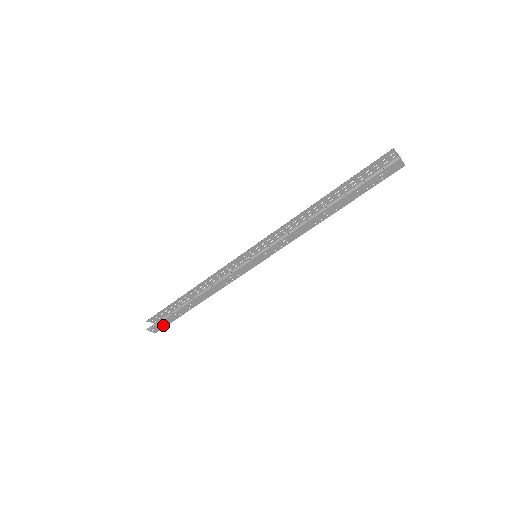
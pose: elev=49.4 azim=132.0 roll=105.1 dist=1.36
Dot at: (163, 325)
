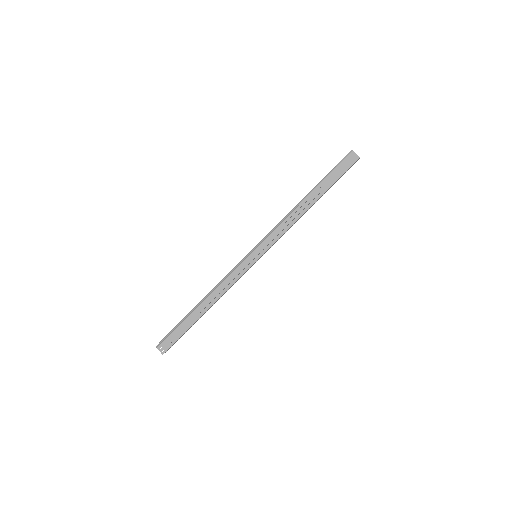
Dot at: (171, 342)
